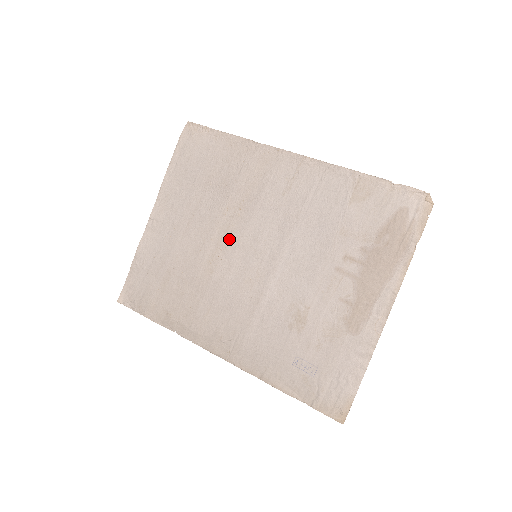
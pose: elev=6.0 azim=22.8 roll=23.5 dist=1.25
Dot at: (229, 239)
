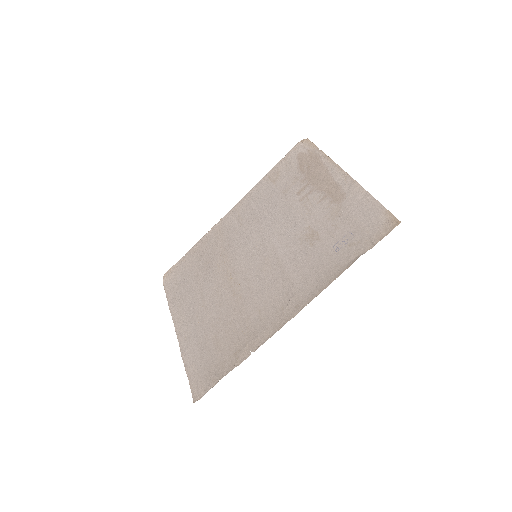
Dot at: (233, 273)
